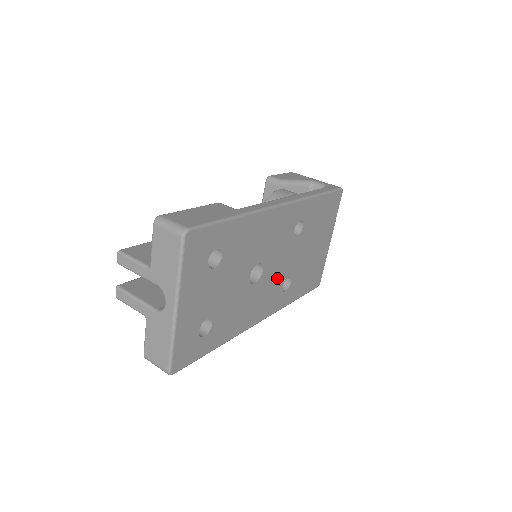
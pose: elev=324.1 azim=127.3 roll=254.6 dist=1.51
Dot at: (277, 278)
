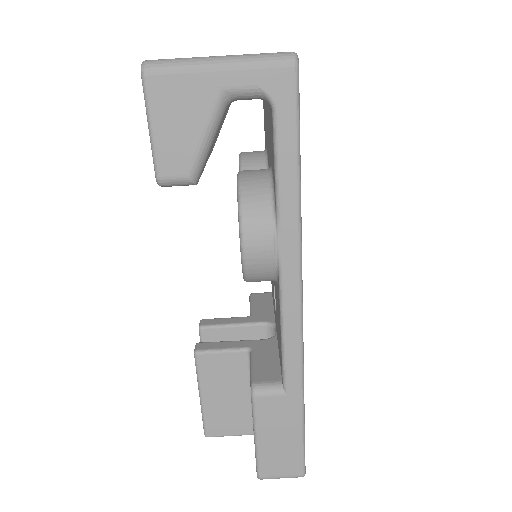
Dot at: occluded
